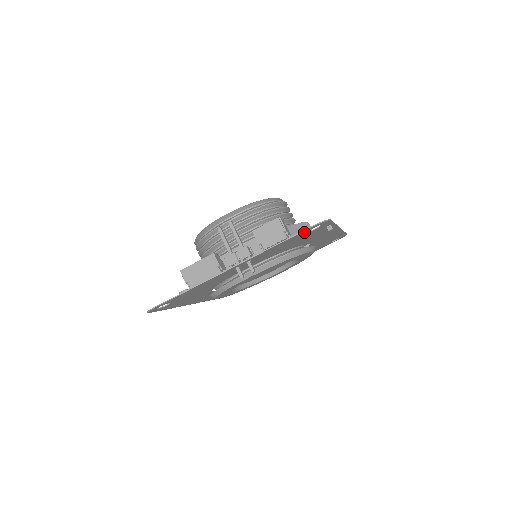
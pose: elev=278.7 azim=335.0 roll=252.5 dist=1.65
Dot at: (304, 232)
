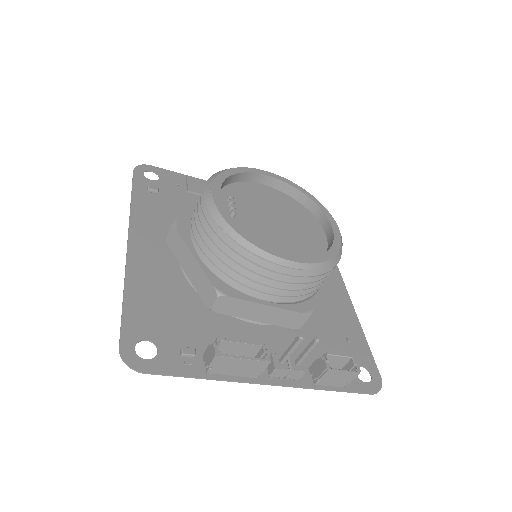
Dot at: (357, 383)
